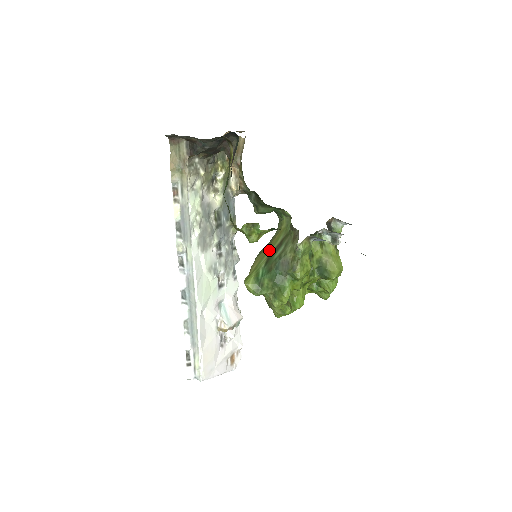
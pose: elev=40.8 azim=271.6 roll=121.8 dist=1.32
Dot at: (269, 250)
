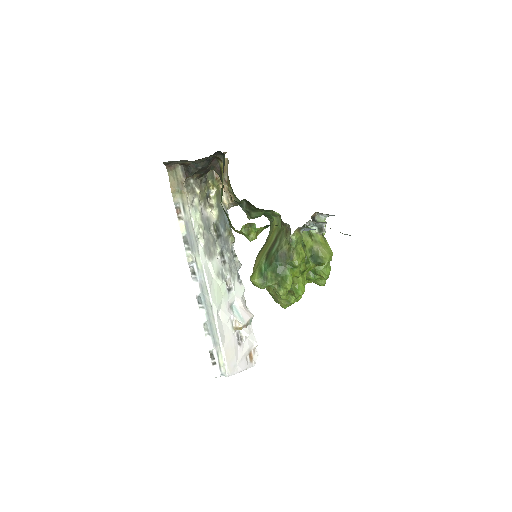
Dot at: (266, 248)
